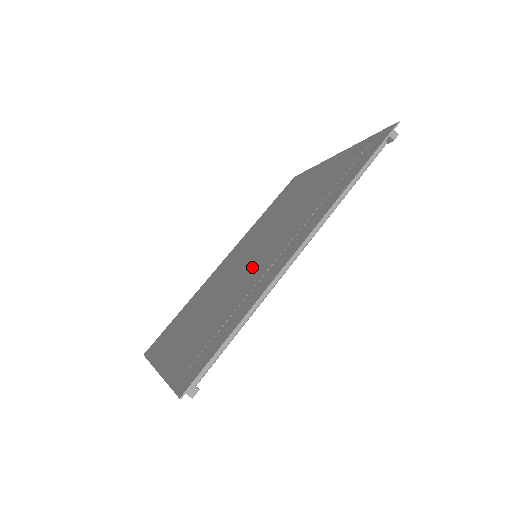
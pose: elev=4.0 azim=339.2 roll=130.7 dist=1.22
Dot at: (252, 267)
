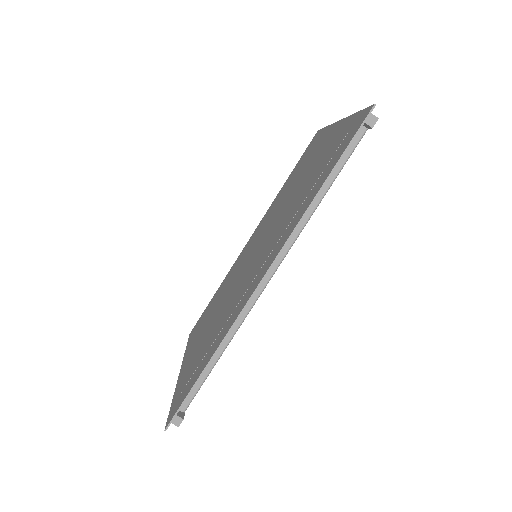
Dot at: (245, 276)
